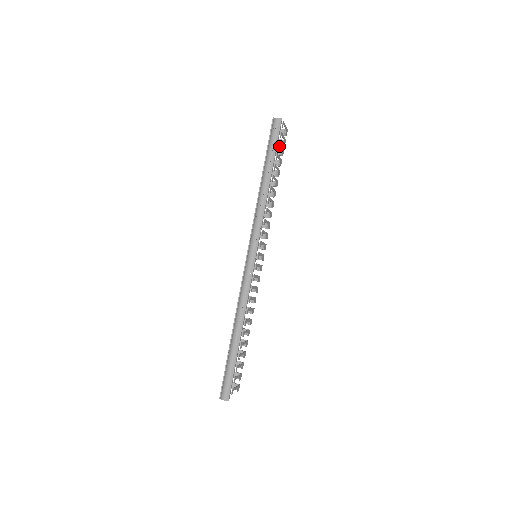
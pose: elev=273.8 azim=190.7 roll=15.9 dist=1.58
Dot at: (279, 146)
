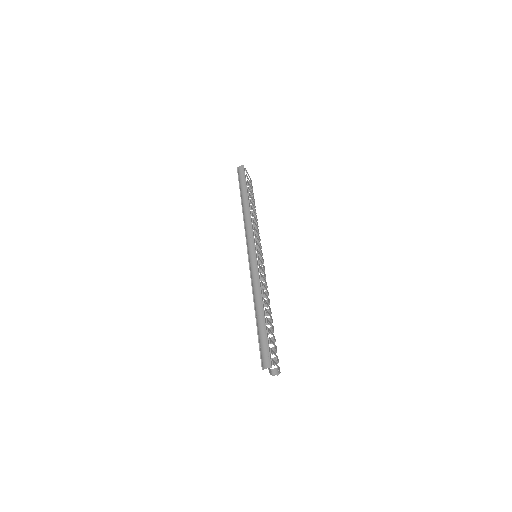
Dot at: (248, 183)
